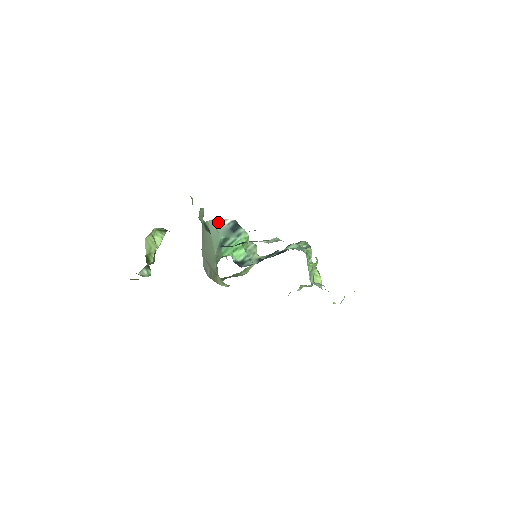
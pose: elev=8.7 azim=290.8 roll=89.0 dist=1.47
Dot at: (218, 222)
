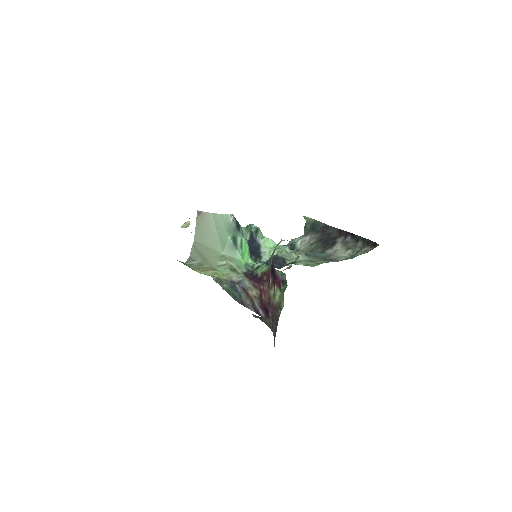
Dot at: (226, 218)
